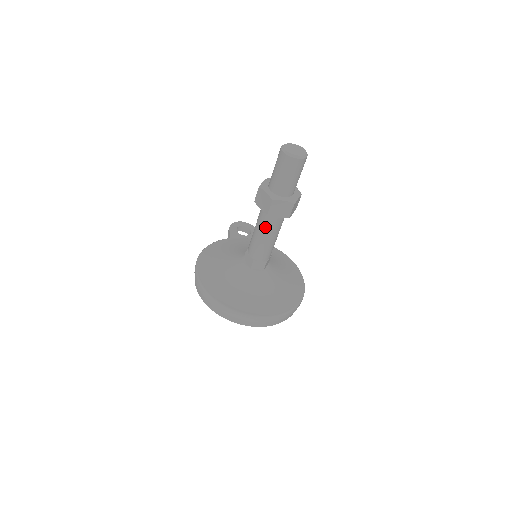
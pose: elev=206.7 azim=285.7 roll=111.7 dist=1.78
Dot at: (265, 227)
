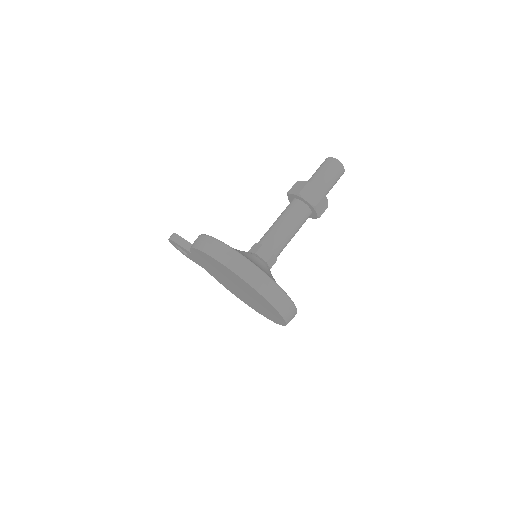
Dot at: (298, 221)
